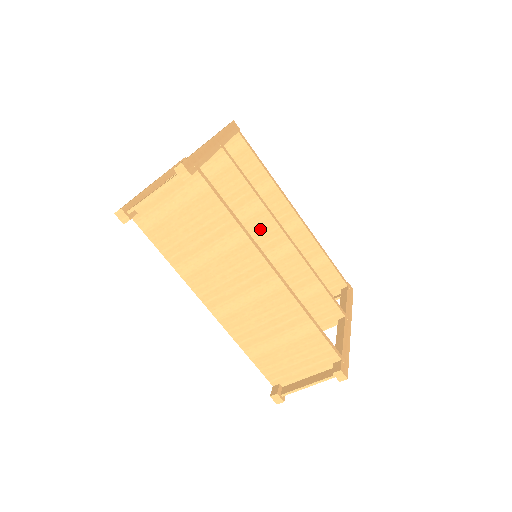
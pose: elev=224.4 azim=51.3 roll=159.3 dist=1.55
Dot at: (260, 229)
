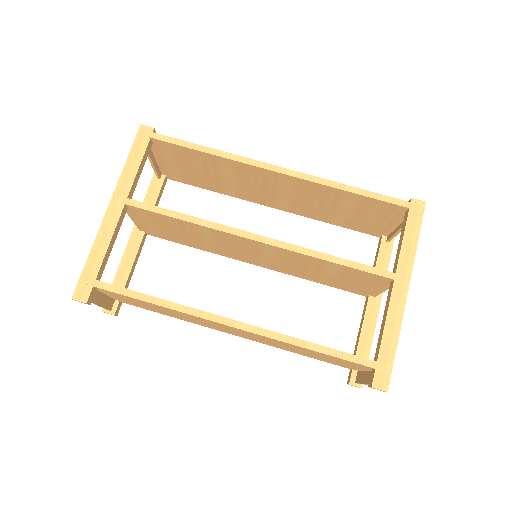
Dot at: (231, 240)
